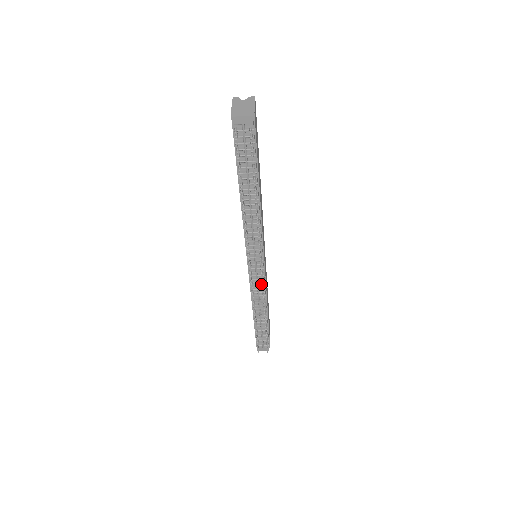
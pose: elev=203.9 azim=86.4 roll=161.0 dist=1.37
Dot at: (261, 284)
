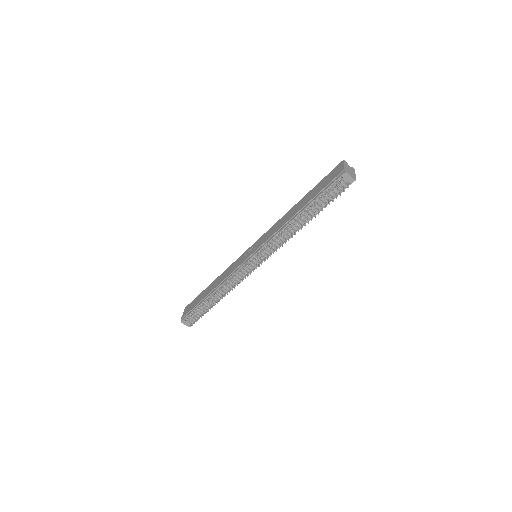
Dot at: (242, 276)
